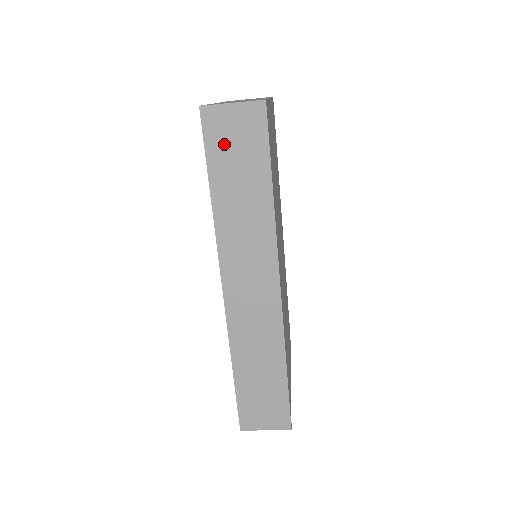
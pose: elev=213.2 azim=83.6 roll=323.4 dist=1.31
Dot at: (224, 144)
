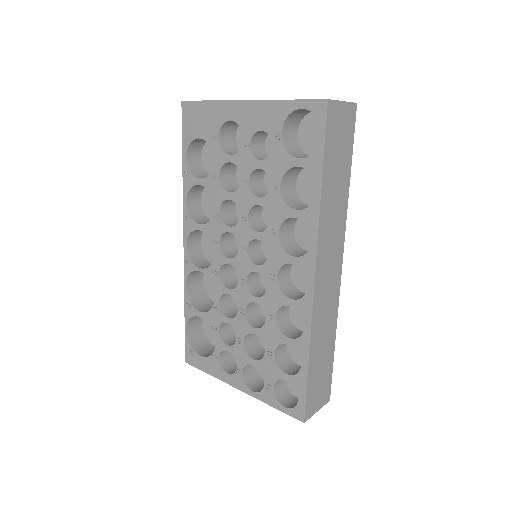
Dot at: (335, 137)
